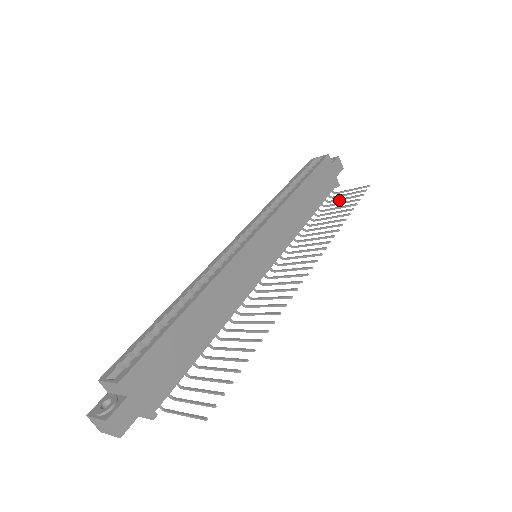
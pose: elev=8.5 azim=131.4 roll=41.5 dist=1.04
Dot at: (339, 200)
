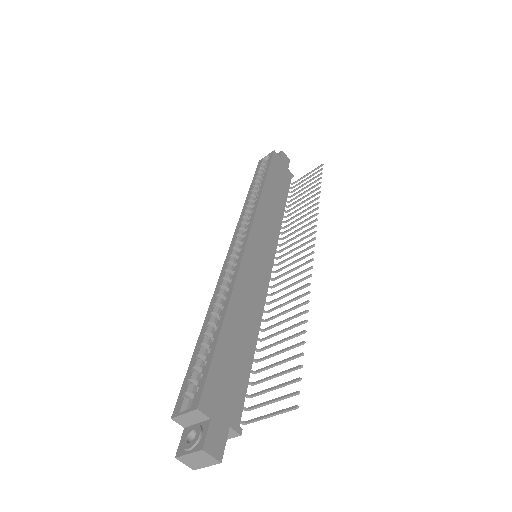
Dot at: occluded
